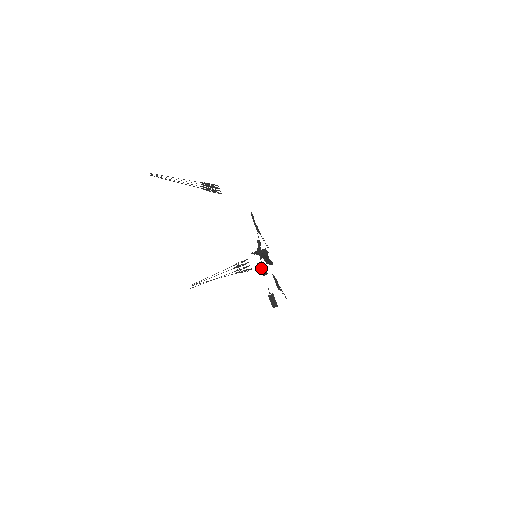
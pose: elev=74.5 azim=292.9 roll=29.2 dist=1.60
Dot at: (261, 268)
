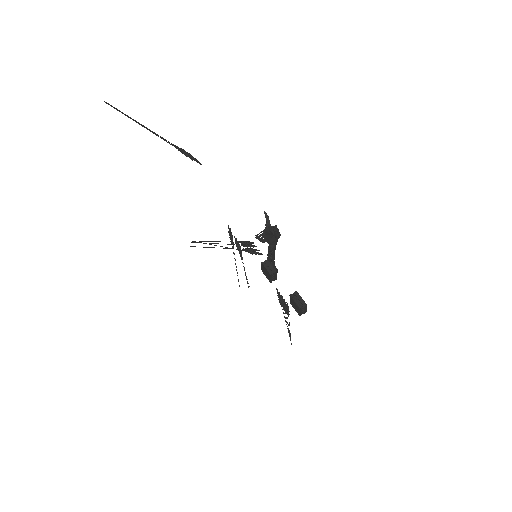
Dot at: (267, 268)
